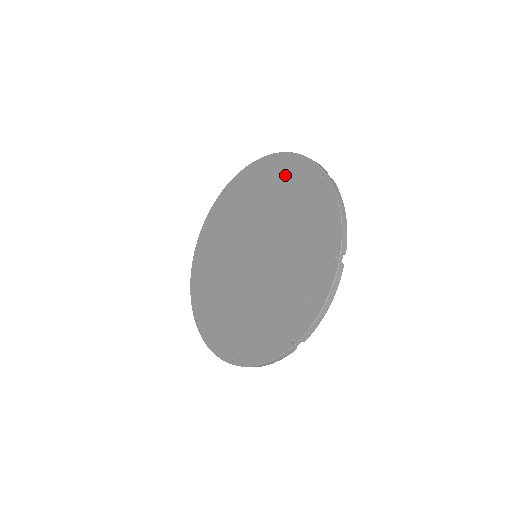
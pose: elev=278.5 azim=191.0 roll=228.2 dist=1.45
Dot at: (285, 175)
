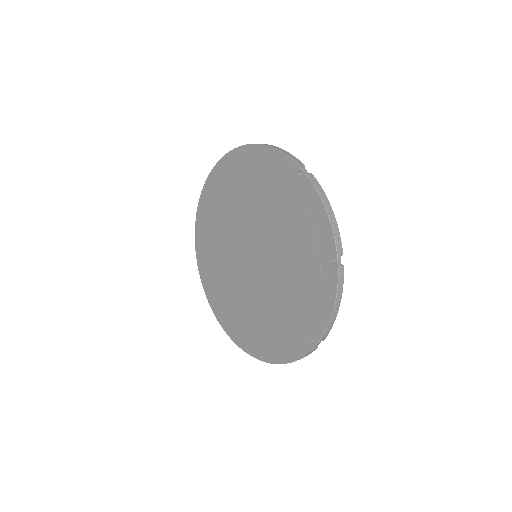
Dot at: (222, 184)
